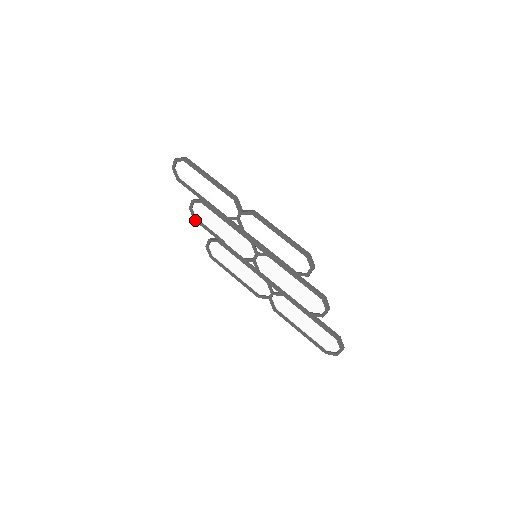
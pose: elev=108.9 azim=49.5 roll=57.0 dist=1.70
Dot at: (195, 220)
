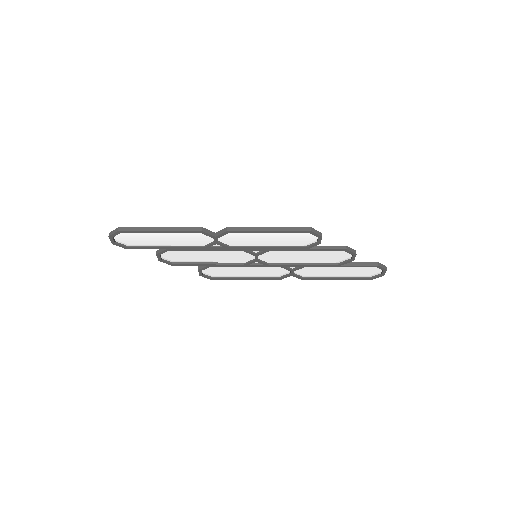
Dot at: (172, 265)
